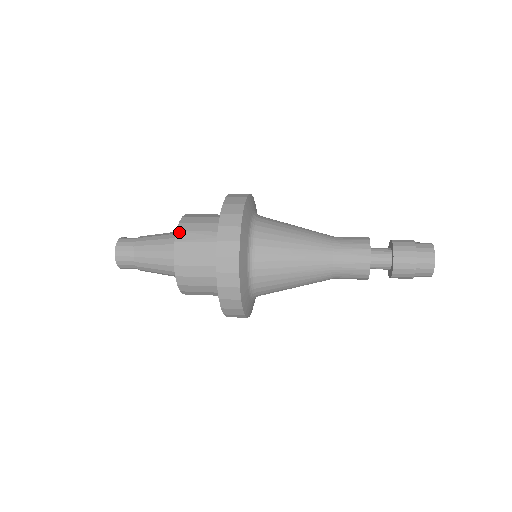
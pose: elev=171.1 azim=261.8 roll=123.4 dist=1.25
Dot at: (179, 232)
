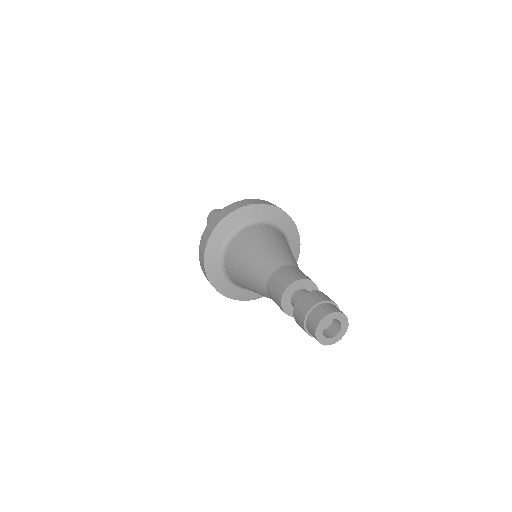
Dot at: occluded
